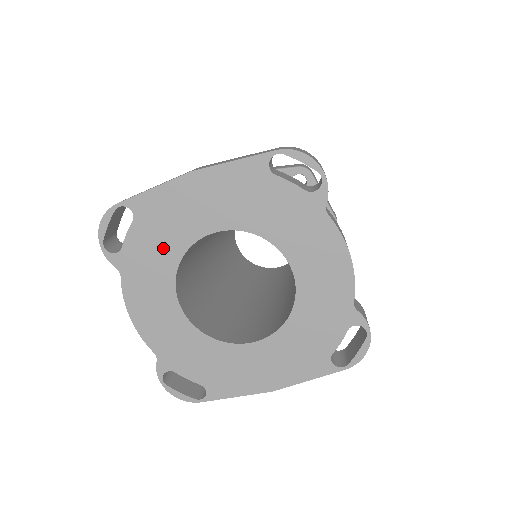
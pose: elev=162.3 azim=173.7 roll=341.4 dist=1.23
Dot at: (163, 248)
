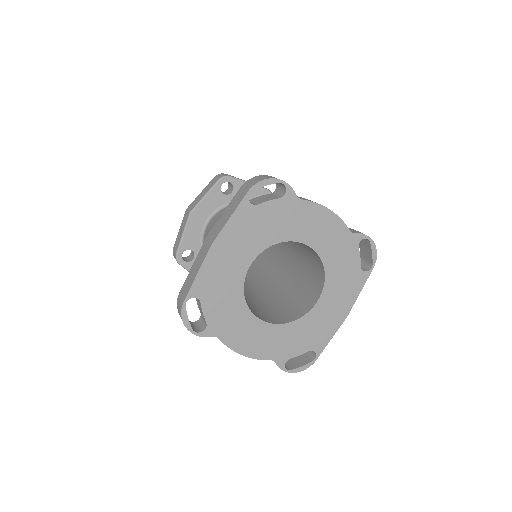
Dot at: (229, 300)
